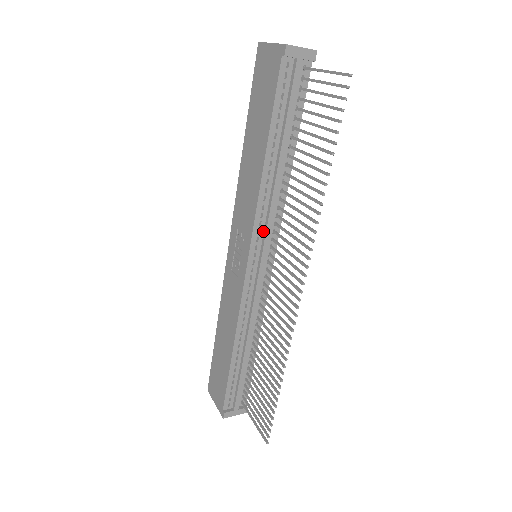
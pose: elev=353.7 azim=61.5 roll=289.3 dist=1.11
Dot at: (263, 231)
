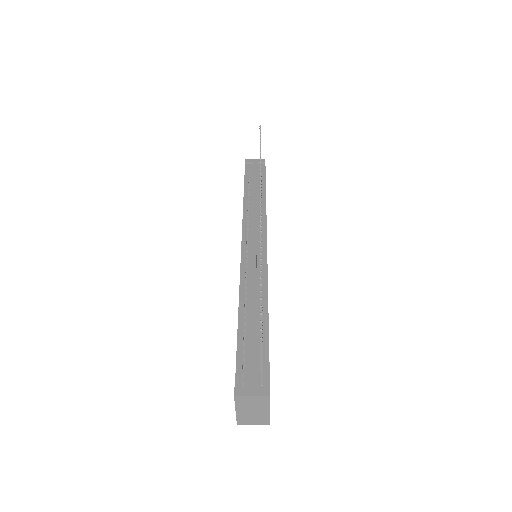
Dot at: (251, 229)
